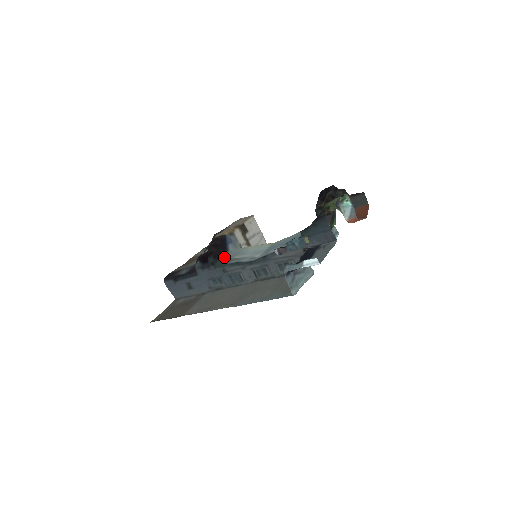
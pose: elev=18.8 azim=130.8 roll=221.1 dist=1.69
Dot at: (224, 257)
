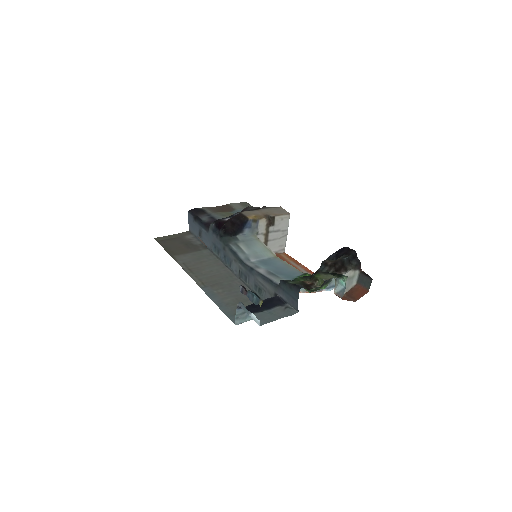
Dot at: (235, 236)
